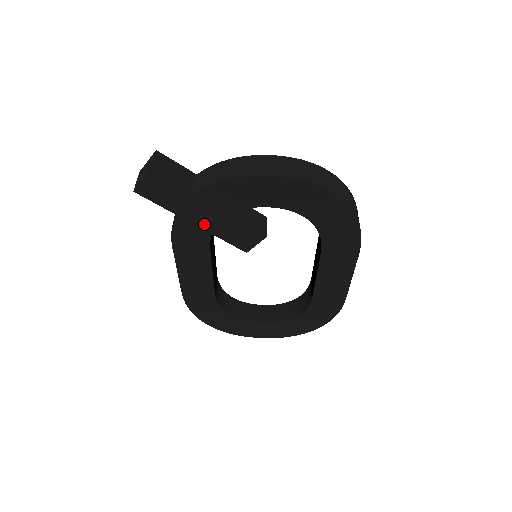
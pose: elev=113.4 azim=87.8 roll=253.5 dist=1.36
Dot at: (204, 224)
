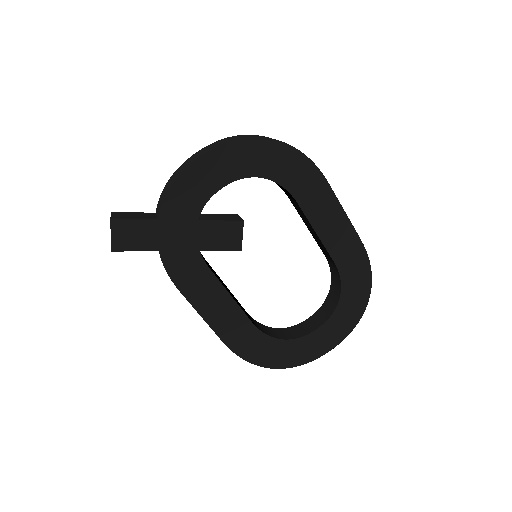
Dot at: (187, 245)
